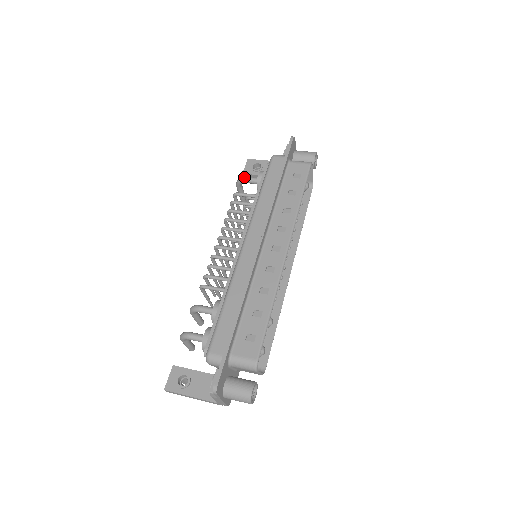
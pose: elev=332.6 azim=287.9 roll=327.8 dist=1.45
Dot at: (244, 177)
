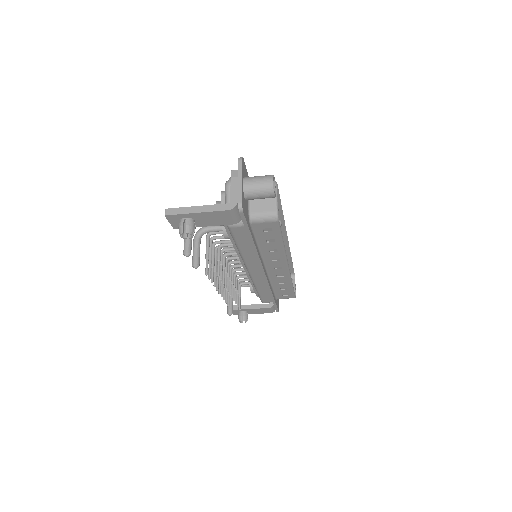
Dot at: occluded
